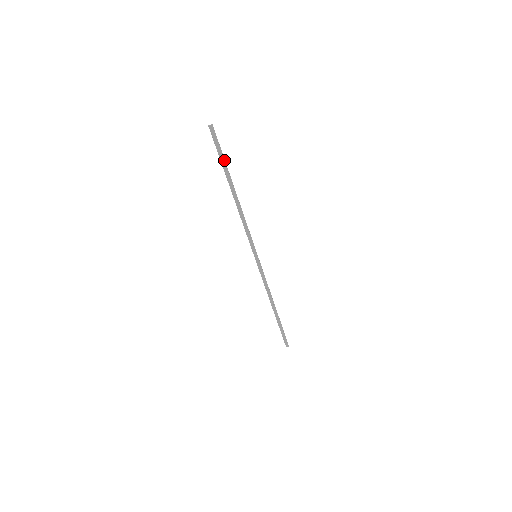
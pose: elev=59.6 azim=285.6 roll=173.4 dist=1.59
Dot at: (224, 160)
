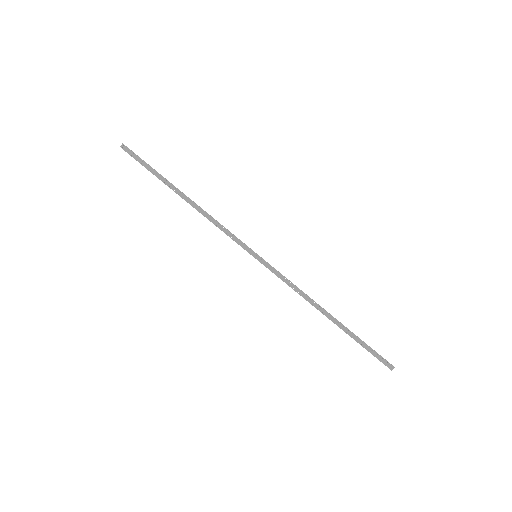
Dot at: (153, 169)
